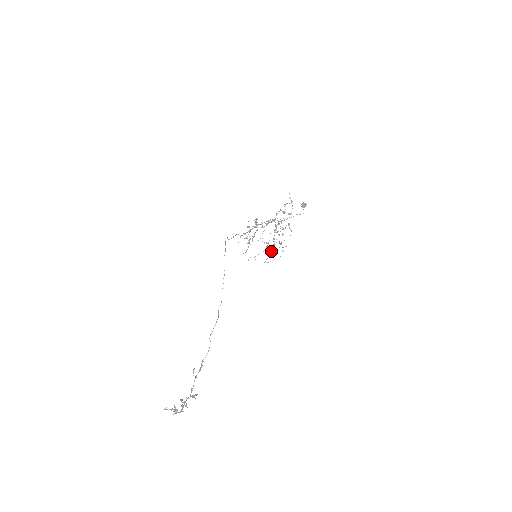
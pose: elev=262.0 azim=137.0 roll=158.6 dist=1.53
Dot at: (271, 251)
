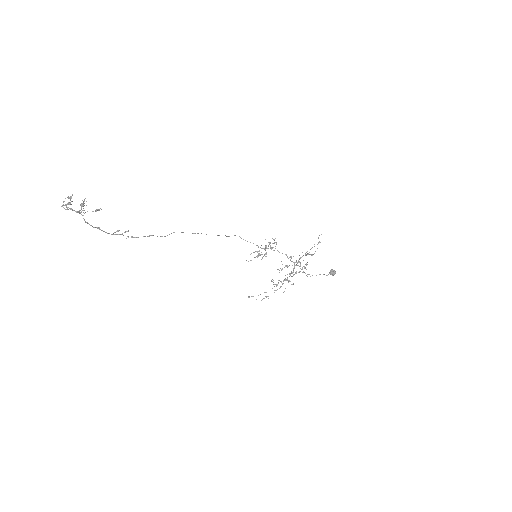
Dot at: occluded
